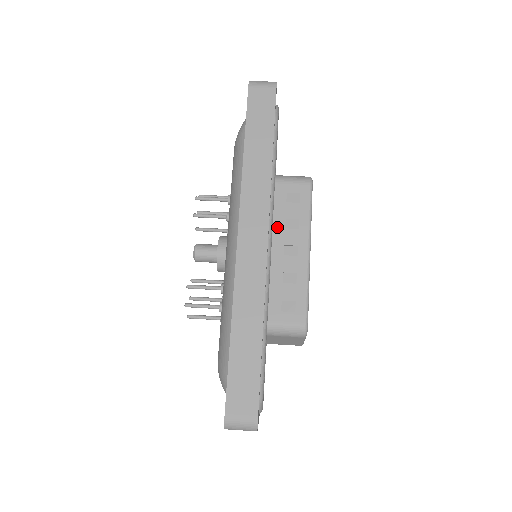
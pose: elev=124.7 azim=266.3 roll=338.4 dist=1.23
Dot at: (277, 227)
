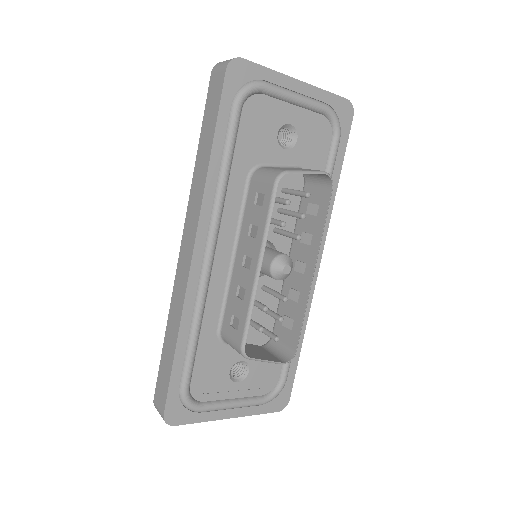
Dot at: (243, 233)
